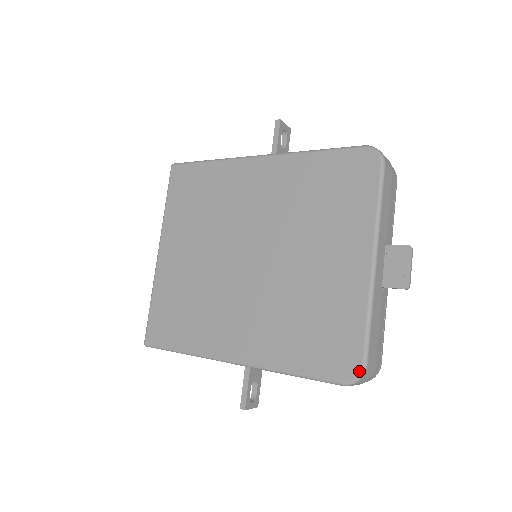
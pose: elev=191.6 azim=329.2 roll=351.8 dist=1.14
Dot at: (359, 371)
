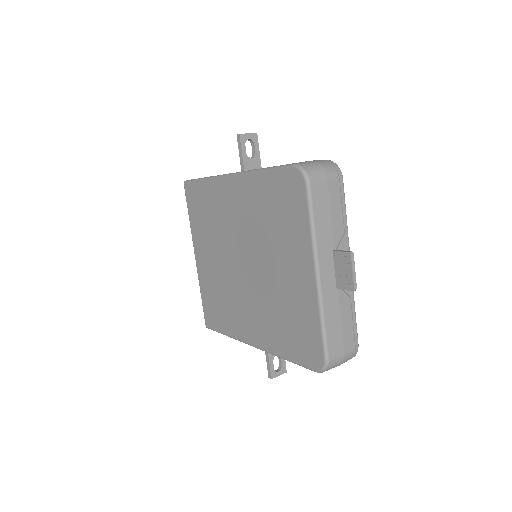
Dot at: (323, 364)
